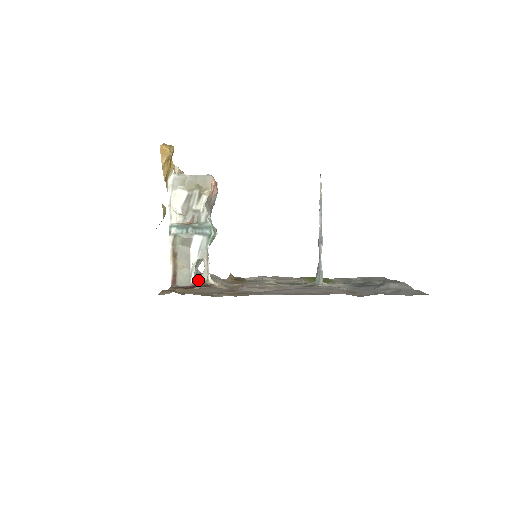
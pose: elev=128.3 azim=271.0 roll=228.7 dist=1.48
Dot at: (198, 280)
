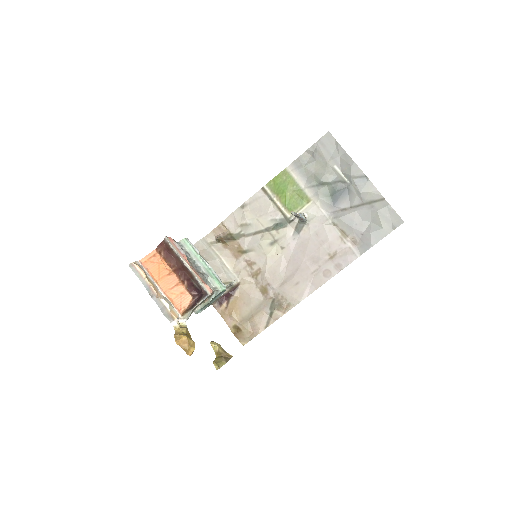
Dot at: (226, 290)
